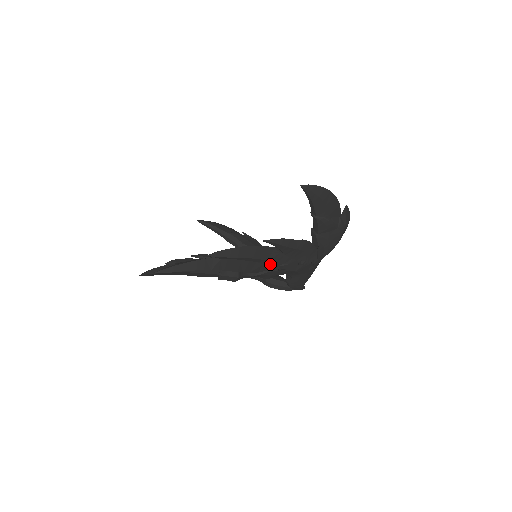
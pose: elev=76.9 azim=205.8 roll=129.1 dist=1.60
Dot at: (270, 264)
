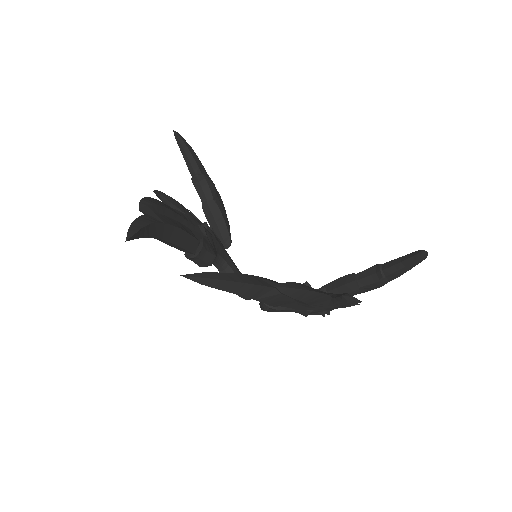
Dot at: (303, 306)
